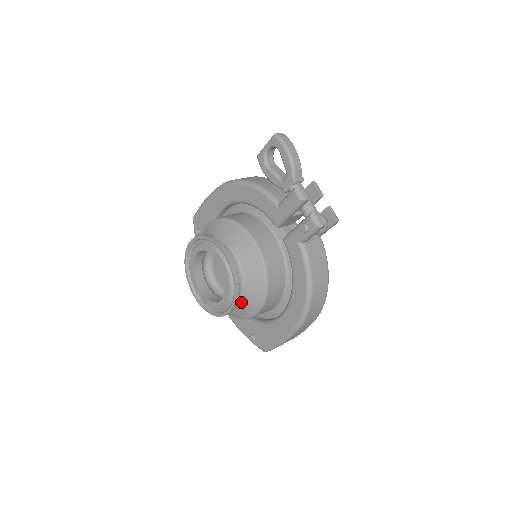
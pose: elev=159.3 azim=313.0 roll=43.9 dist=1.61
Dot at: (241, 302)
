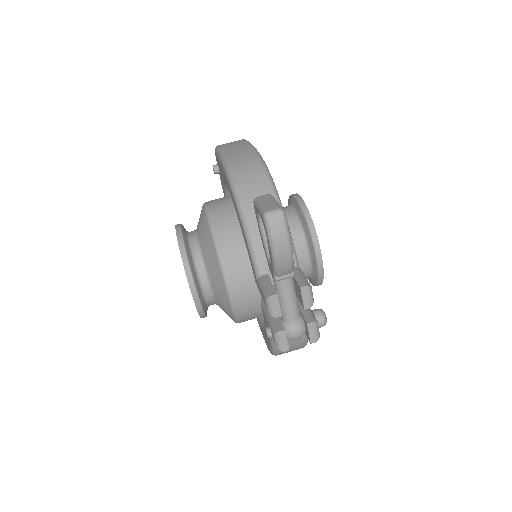
Dot at: occluded
